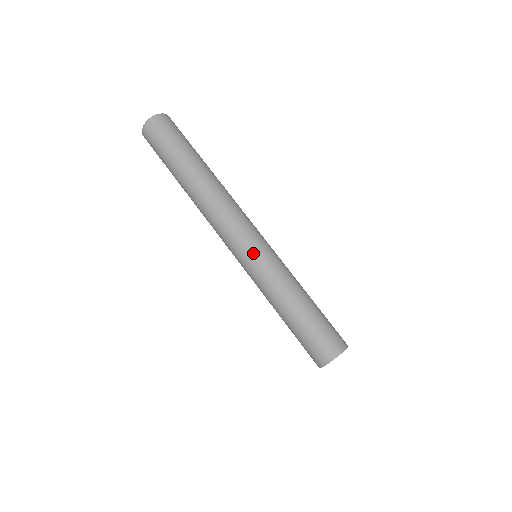
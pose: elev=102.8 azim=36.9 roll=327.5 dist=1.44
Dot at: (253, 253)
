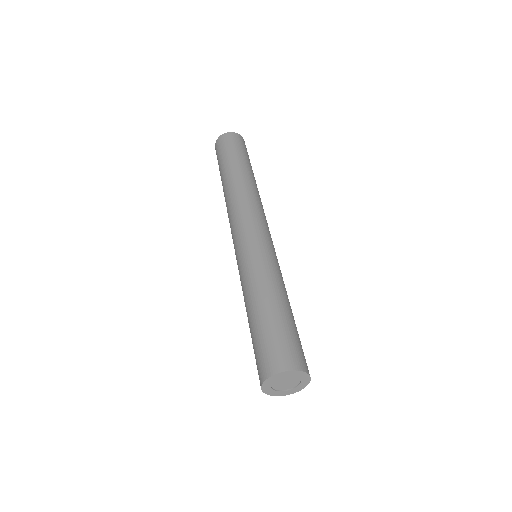
Dot at: (240, 248)
